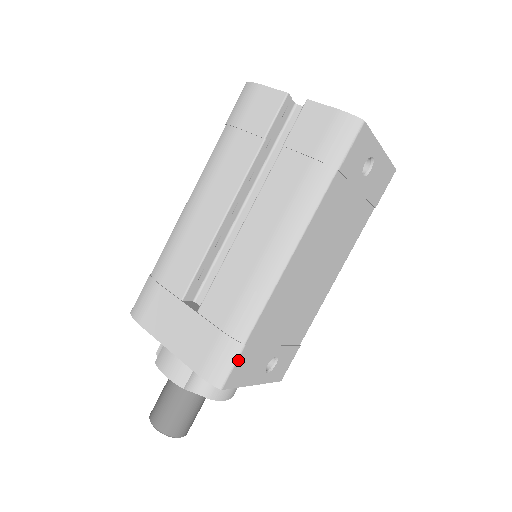
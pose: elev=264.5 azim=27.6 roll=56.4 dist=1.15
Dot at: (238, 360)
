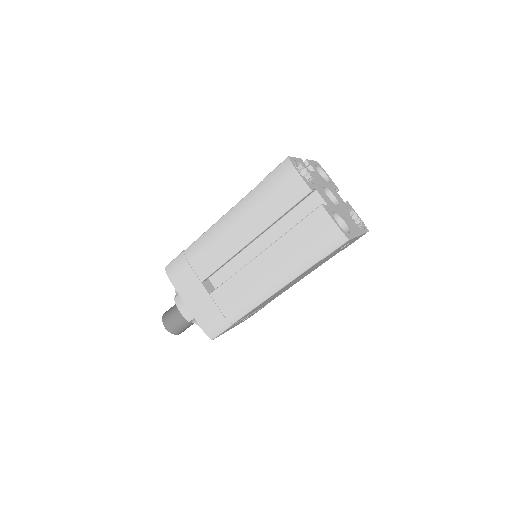
Dot at: occluded
